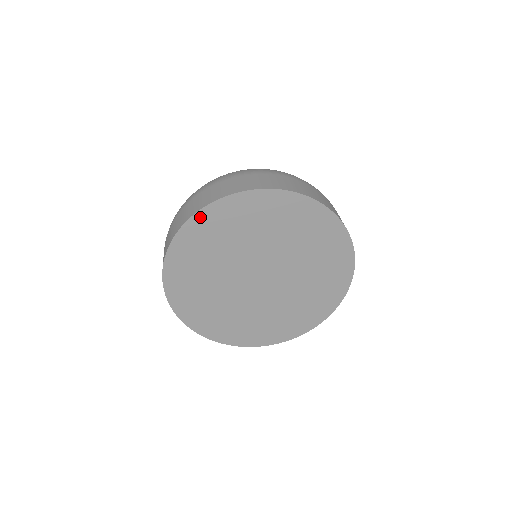
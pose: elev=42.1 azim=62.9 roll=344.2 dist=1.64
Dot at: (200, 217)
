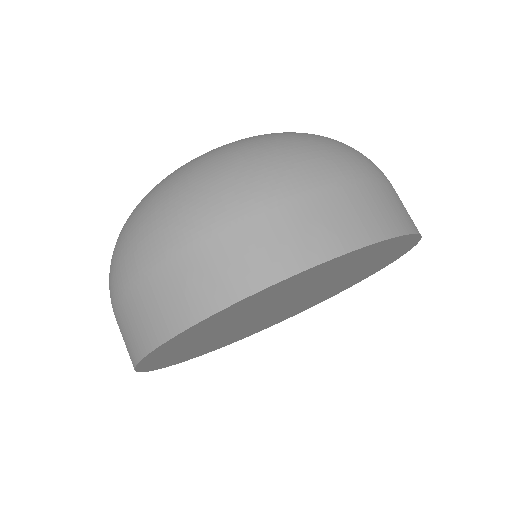
Dot at: (212, 317)
